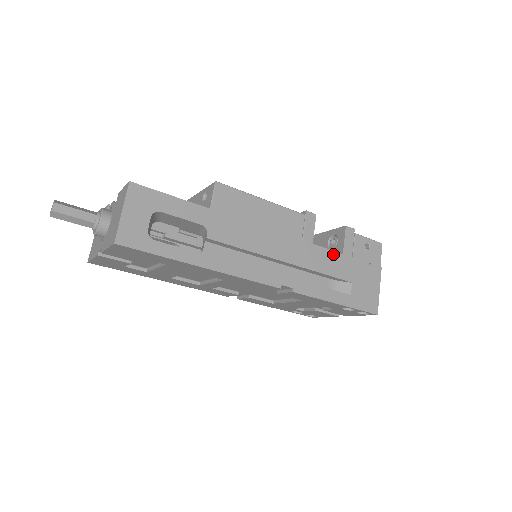
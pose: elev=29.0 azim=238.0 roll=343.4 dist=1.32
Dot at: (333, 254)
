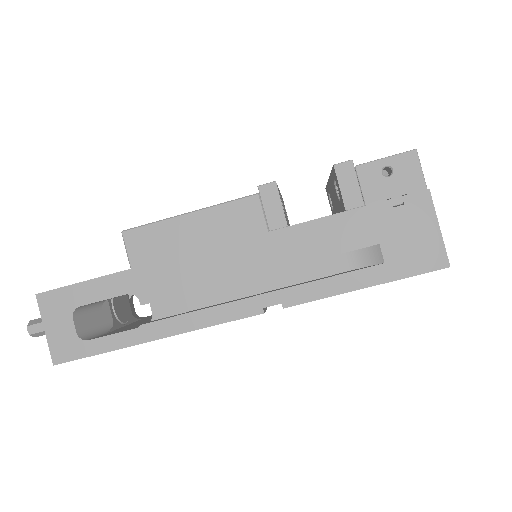
Dot at: (327, 221)
